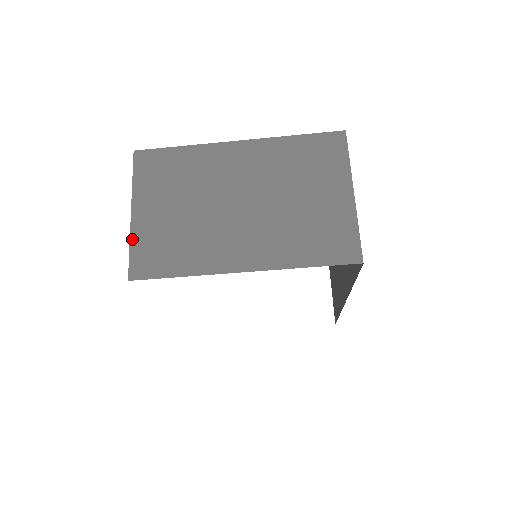
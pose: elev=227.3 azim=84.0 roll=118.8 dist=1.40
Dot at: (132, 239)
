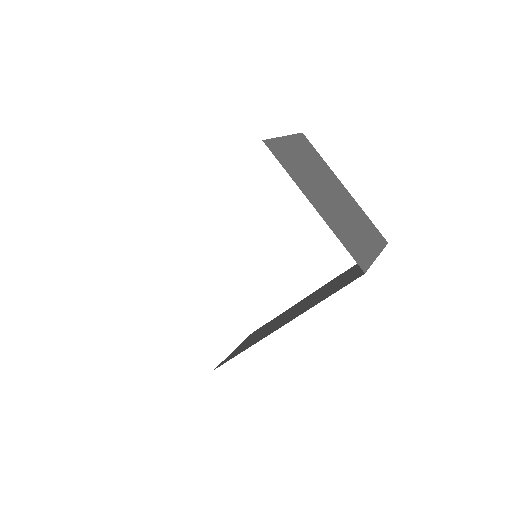
Dot at: (277, 139)
